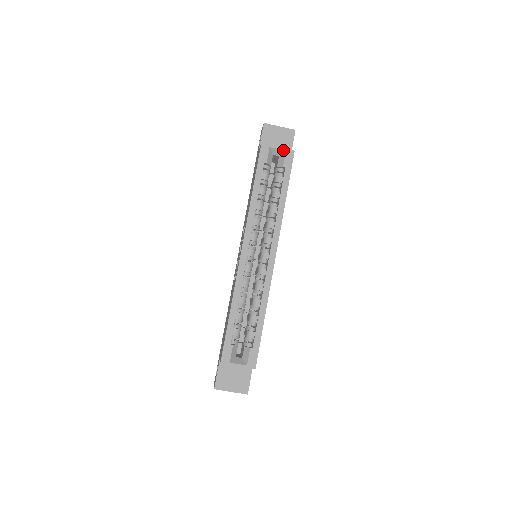
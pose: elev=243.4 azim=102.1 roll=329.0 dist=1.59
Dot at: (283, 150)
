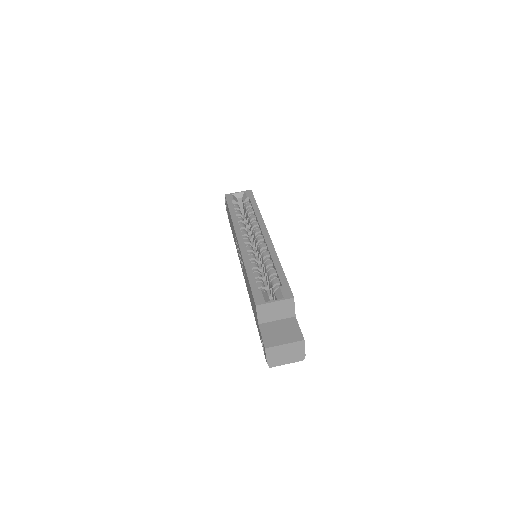
Dot at: (243, 192)
